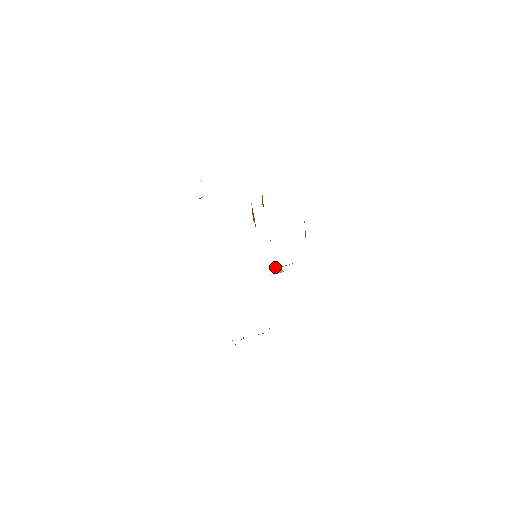
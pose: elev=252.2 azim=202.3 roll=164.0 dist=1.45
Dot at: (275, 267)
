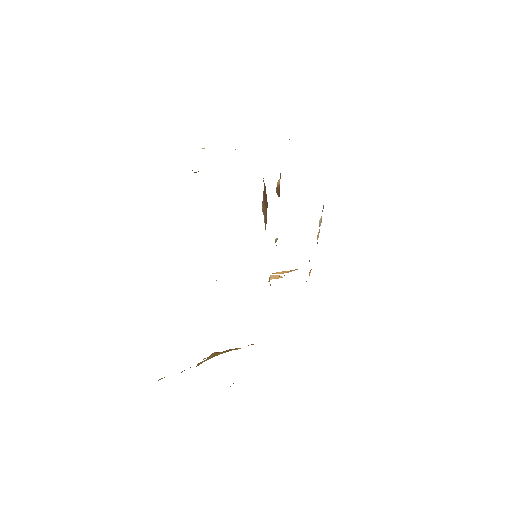
Dot at: (277, 272)
